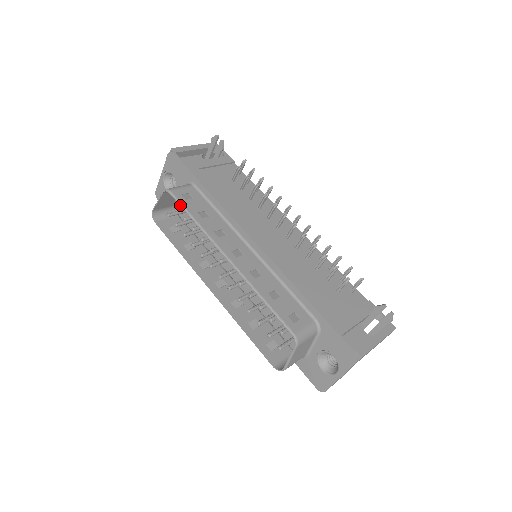
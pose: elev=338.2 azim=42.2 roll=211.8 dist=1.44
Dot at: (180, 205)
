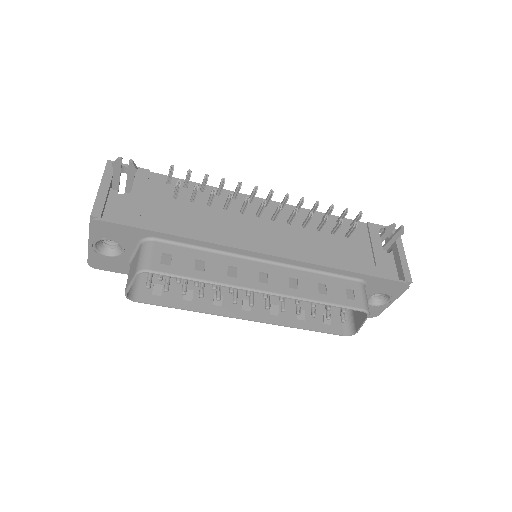
Dot at: (173, 277)
